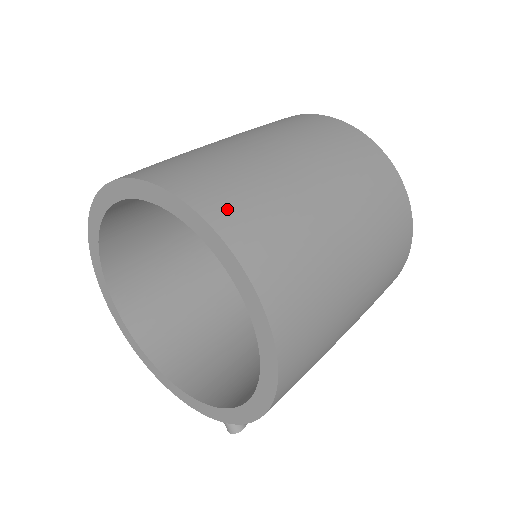
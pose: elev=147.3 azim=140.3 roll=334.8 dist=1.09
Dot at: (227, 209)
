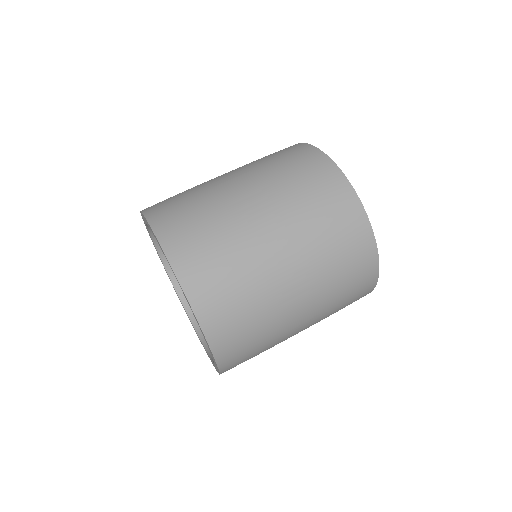
Dot at: (233, 356)
